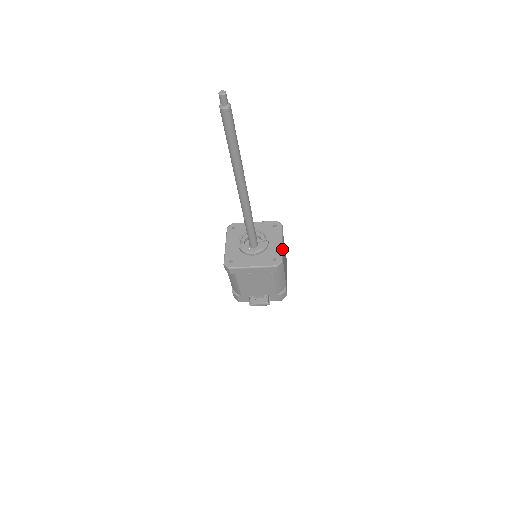
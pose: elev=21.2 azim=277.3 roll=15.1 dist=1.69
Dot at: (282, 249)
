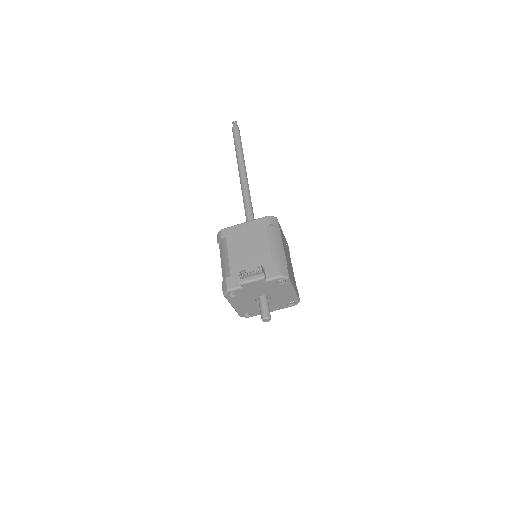
Dot at: (280, 227)
